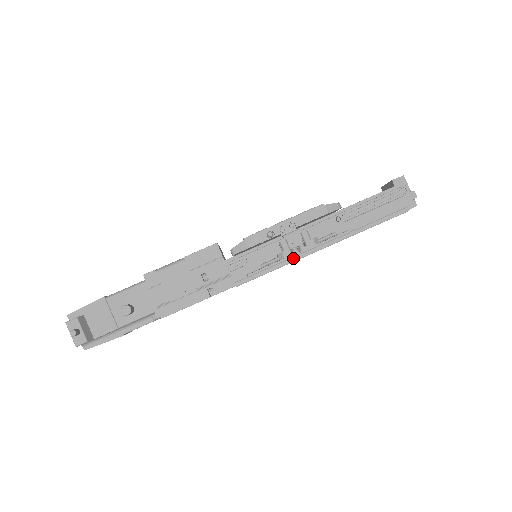
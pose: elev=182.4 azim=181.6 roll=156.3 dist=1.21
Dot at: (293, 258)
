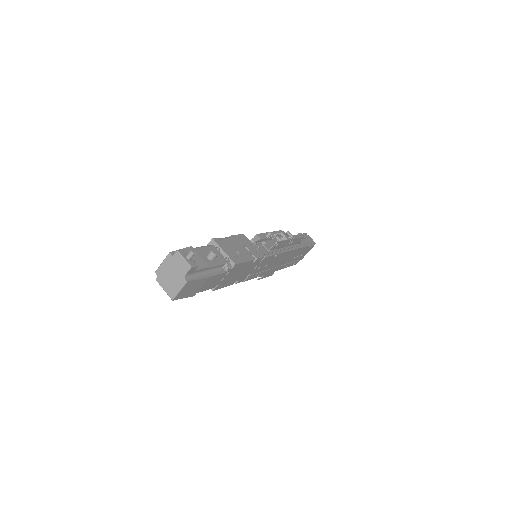
Dot at: (283, 250)
